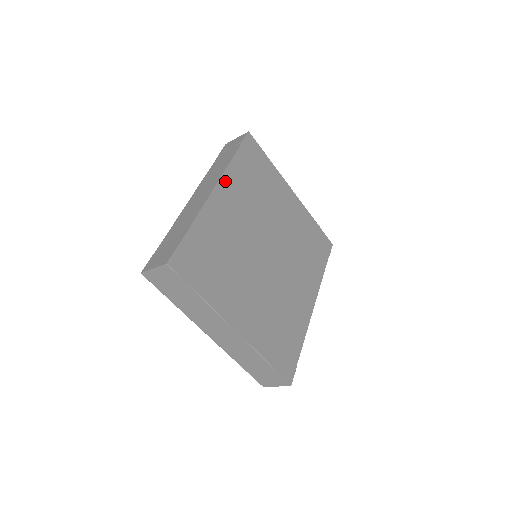
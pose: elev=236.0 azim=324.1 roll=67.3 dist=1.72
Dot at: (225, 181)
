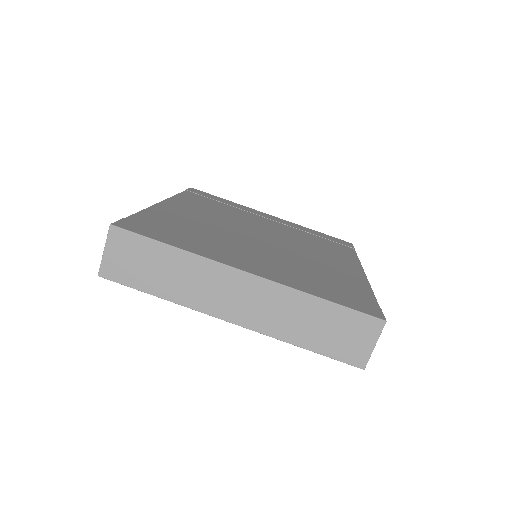
Dot at: (174, 201)
